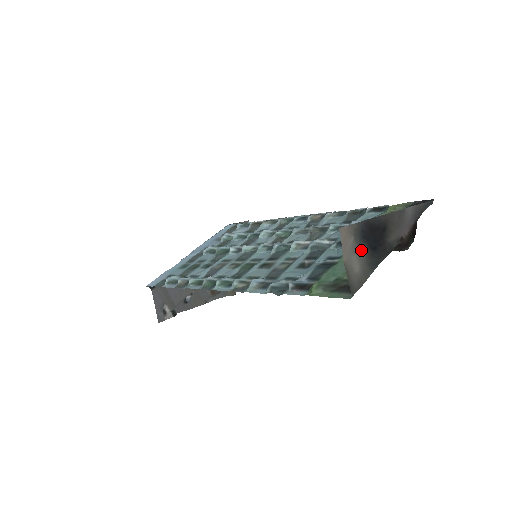
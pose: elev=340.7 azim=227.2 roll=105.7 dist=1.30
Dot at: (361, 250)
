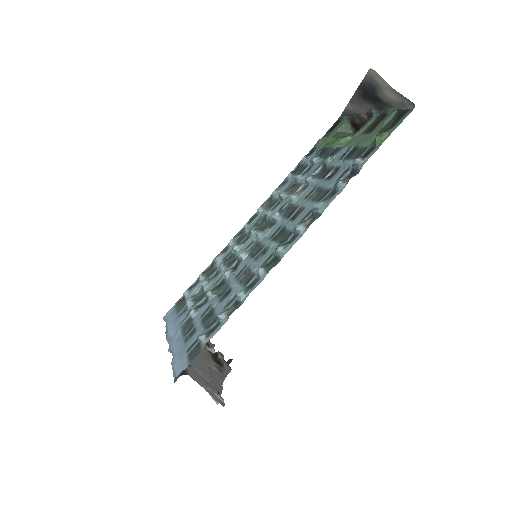
Dot at: (381, 93)
